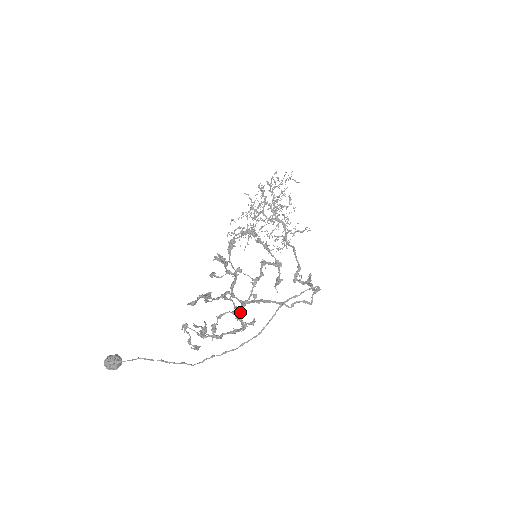
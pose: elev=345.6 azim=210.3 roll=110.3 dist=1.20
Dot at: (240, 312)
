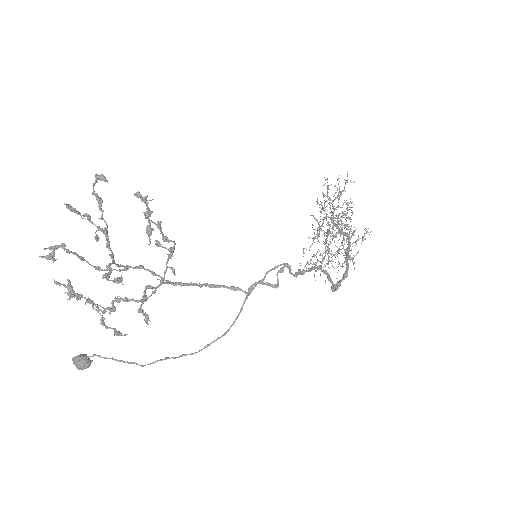
Dot at: (147, 285)
